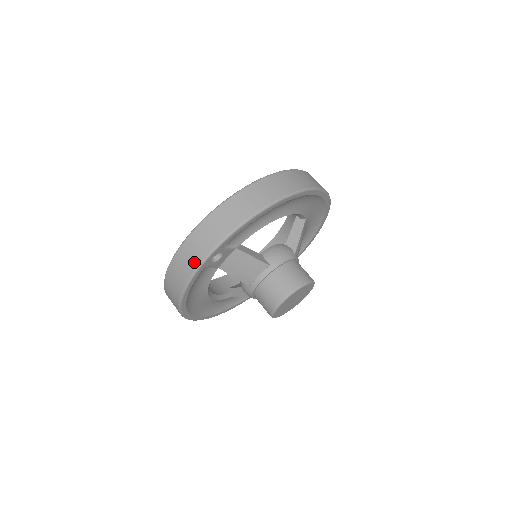
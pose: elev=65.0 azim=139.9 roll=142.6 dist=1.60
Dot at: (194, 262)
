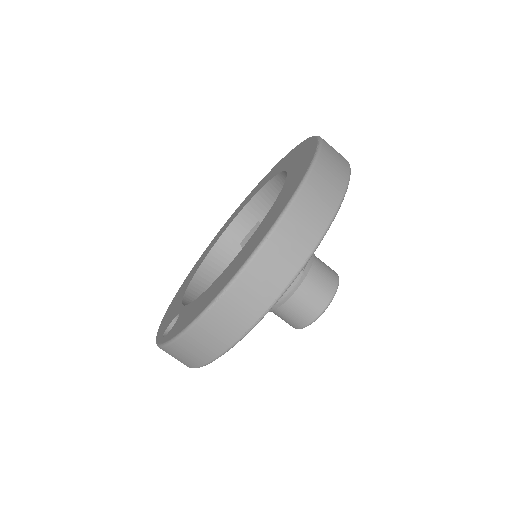
Dot at: occluded
